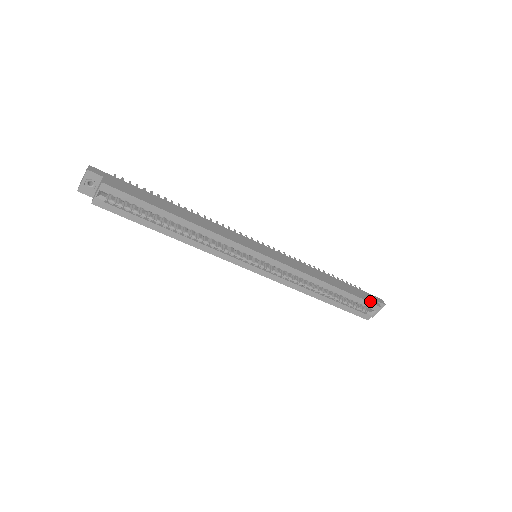
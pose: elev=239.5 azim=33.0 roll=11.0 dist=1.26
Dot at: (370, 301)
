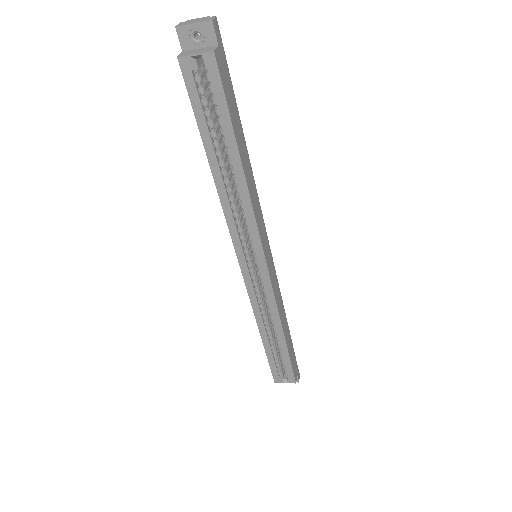
Dot at: (294, 372)
